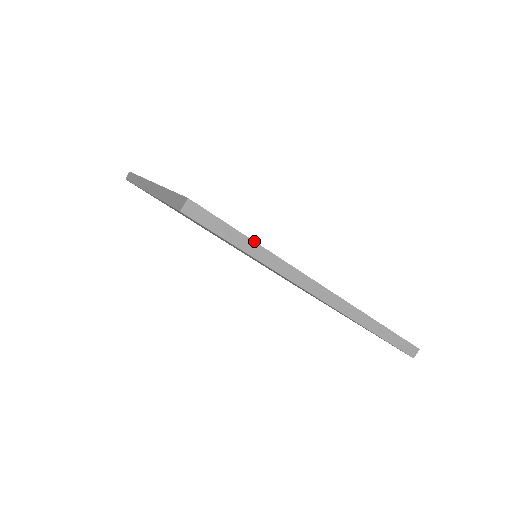
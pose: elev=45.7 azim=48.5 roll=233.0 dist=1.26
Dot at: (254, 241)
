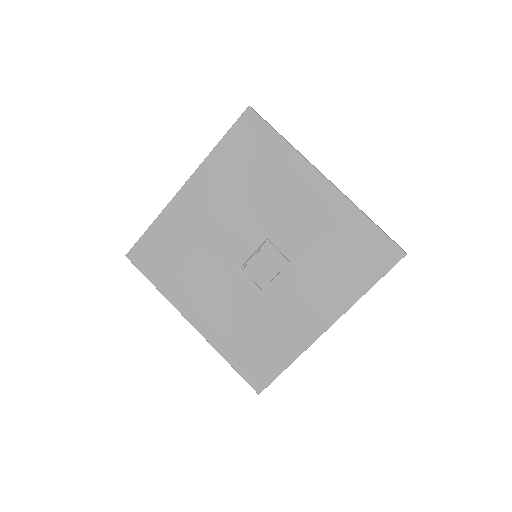
Dot at: (284, 138)
